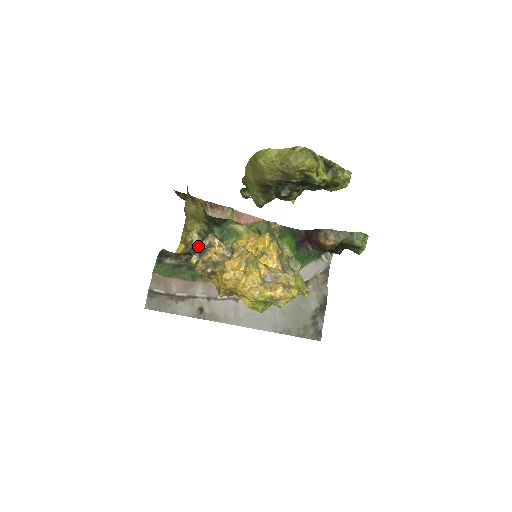
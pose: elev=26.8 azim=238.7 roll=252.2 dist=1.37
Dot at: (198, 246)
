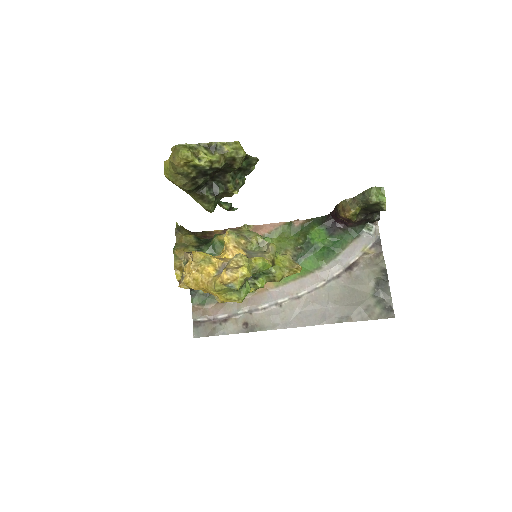
Dot at: occluded
